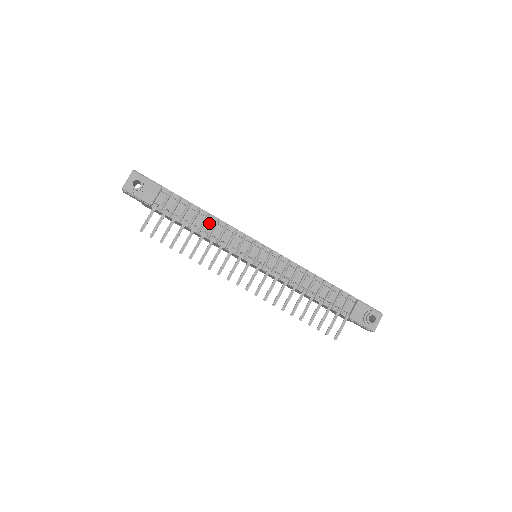
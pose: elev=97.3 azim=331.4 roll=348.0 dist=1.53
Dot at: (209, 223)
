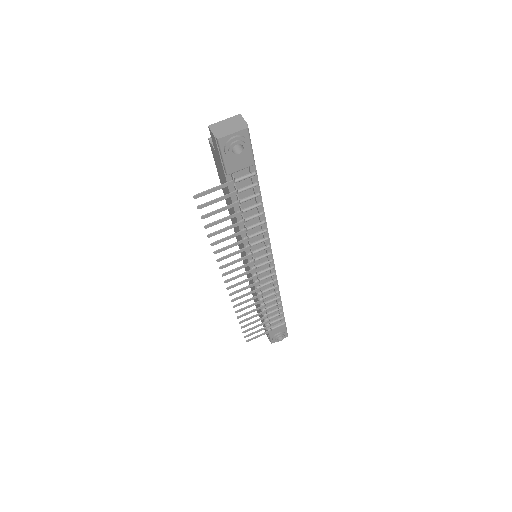
Dot at: (255, 219)
